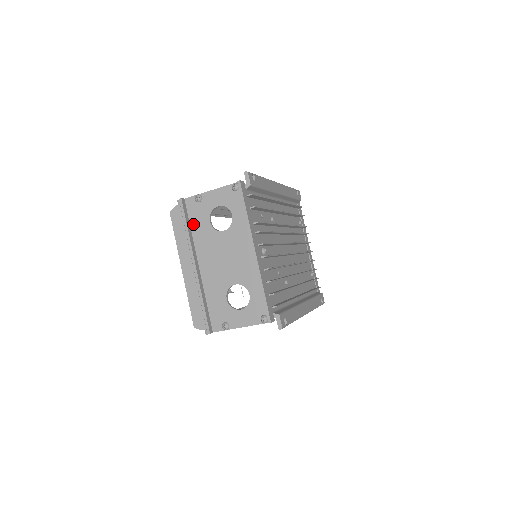
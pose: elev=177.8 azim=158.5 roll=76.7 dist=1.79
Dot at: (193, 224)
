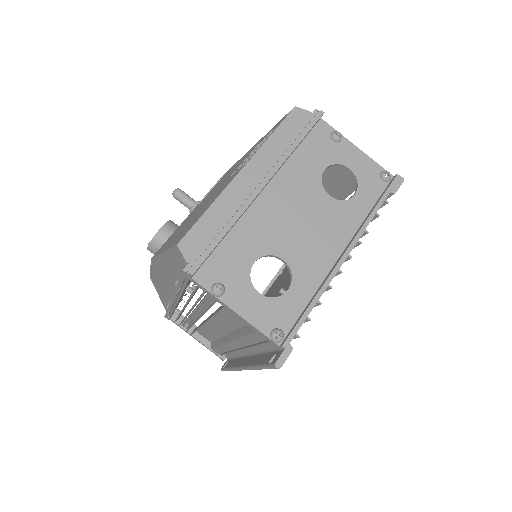
Dot at: (303, 149)
